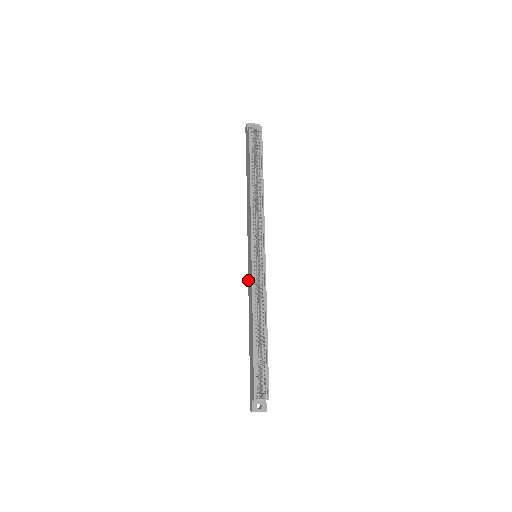
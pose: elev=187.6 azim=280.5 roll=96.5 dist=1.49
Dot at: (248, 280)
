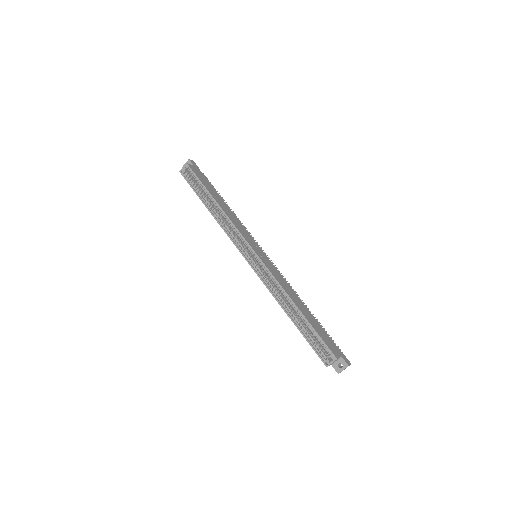
Dot at: occluded
